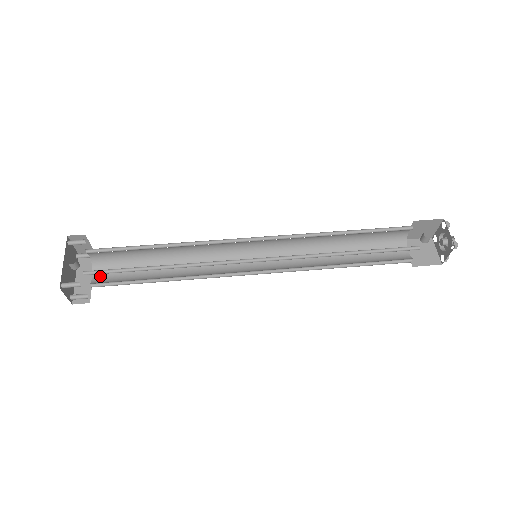
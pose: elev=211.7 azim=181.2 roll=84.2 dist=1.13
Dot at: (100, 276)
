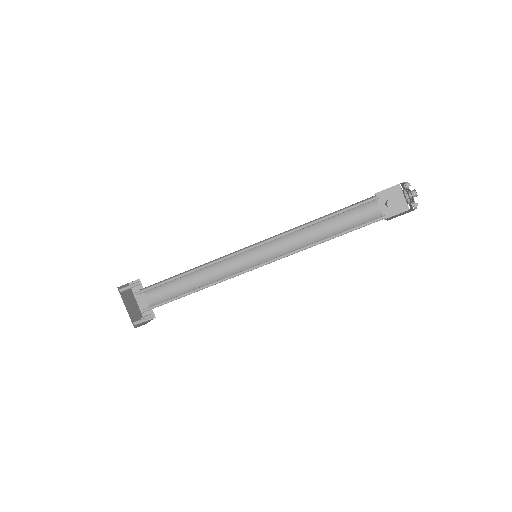
Dot at: (152, 297)
